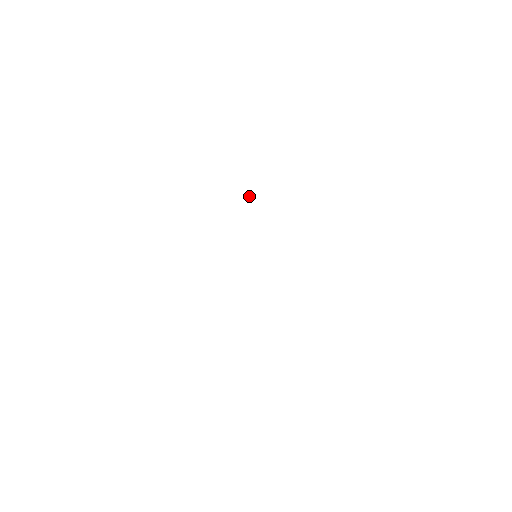
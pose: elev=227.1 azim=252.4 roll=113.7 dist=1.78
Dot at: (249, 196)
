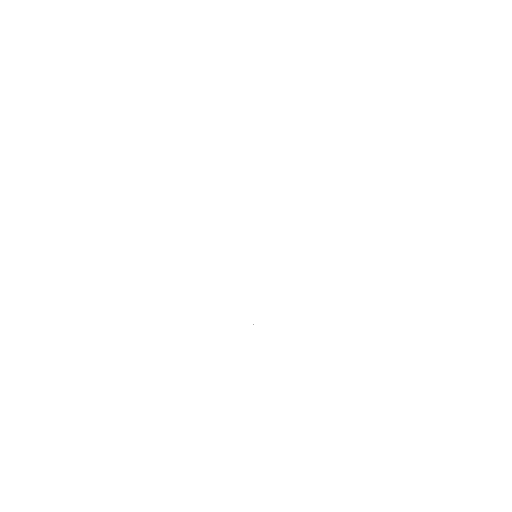
Dot at: occluded
